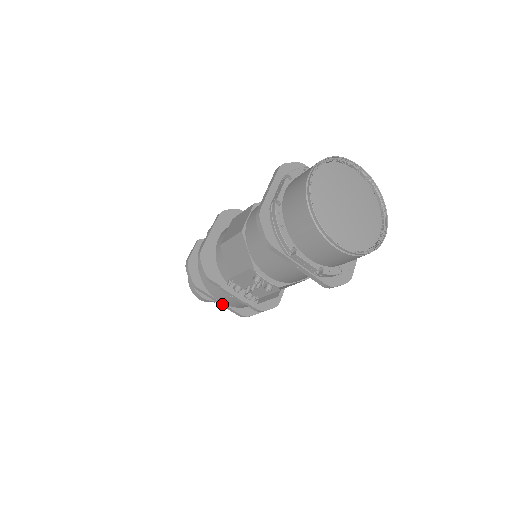
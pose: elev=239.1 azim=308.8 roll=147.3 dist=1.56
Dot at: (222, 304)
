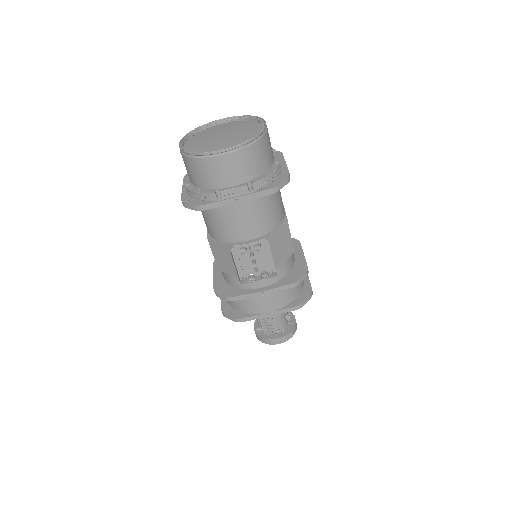
Dot at: (272, 313)
